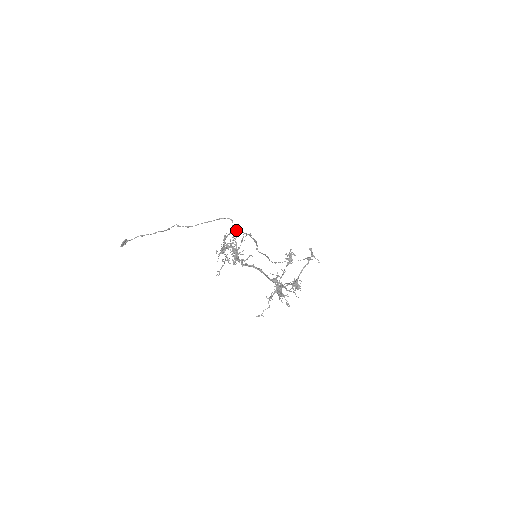
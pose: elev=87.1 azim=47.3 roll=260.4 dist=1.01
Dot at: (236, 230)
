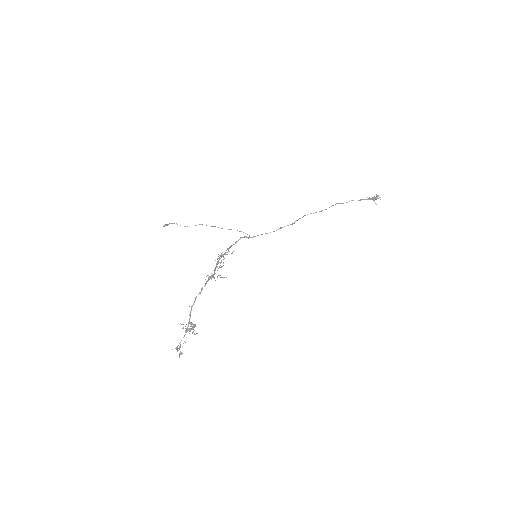
Dot at: occluded
